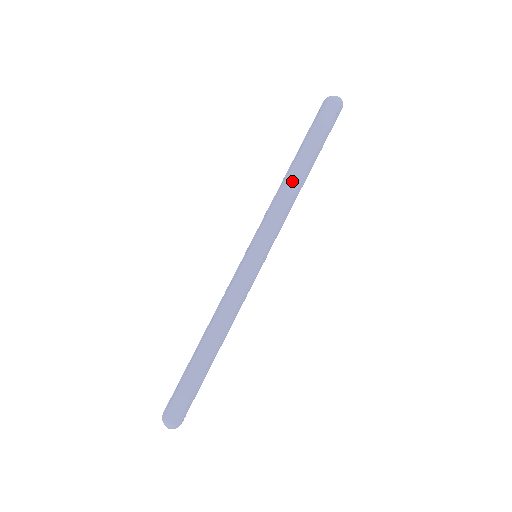
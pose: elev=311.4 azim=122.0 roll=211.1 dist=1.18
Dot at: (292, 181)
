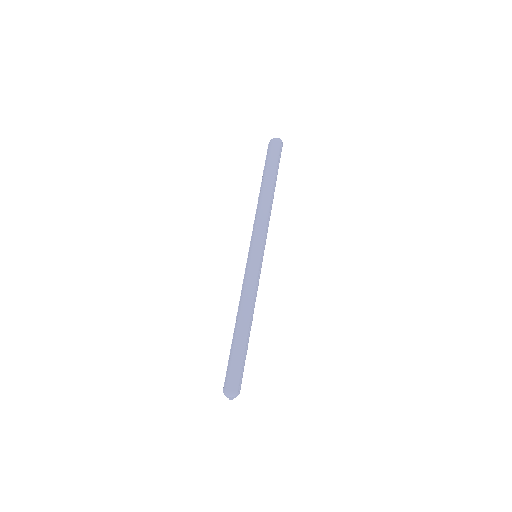
Dot at: (265, 198)
